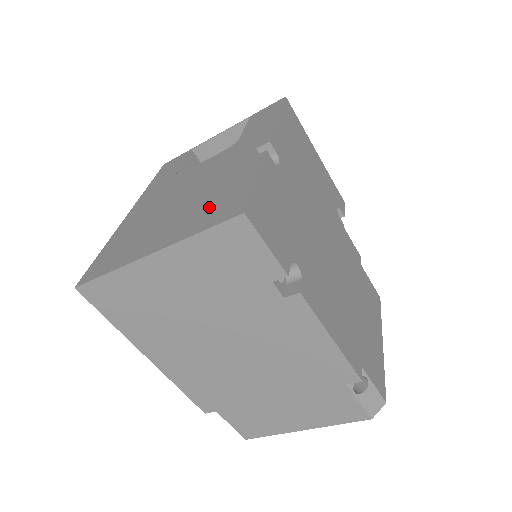
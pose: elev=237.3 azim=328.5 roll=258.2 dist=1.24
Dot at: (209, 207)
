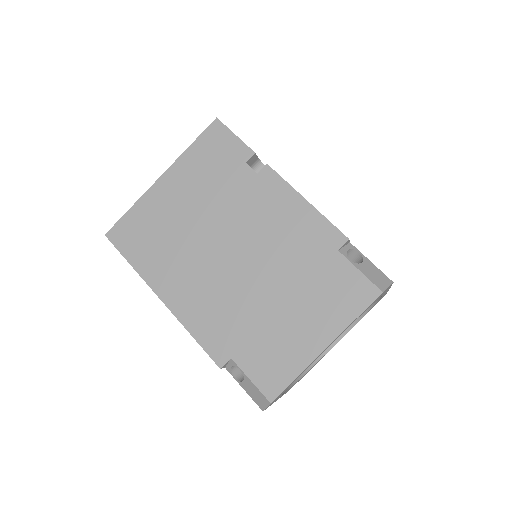
Dot at: occluded
